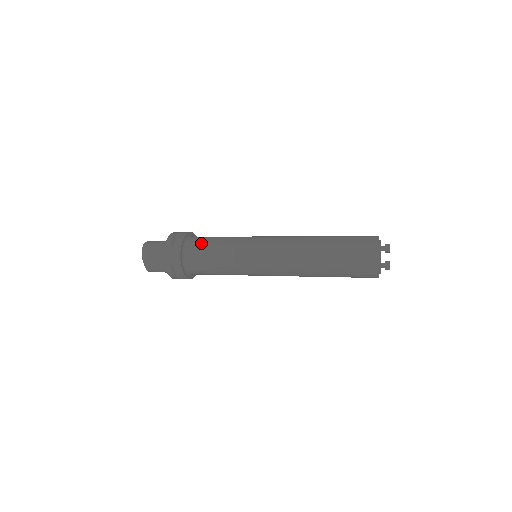
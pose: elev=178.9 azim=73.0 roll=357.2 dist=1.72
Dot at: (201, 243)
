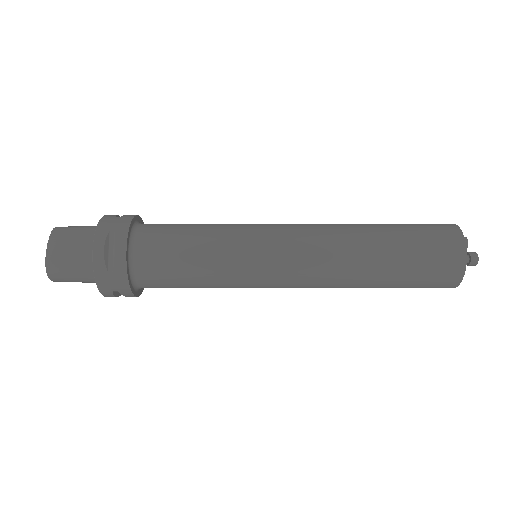
Dot at: occluded
